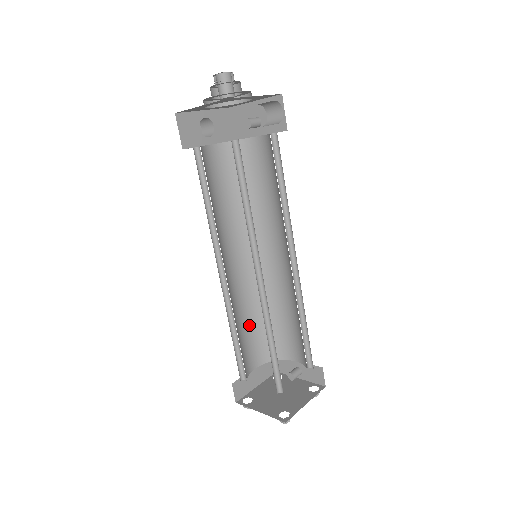
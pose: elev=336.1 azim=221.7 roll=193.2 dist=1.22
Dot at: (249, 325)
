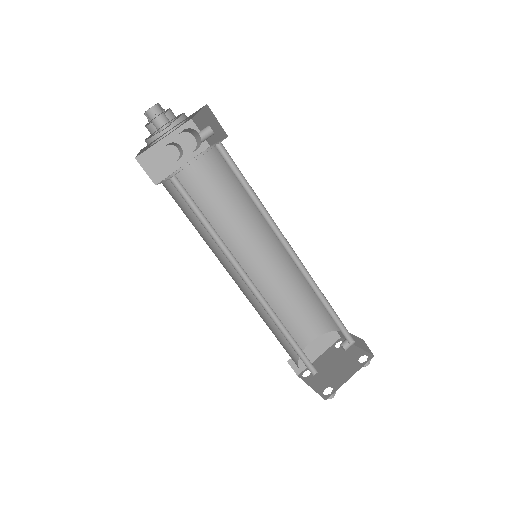
Dot at: (289, 307)
